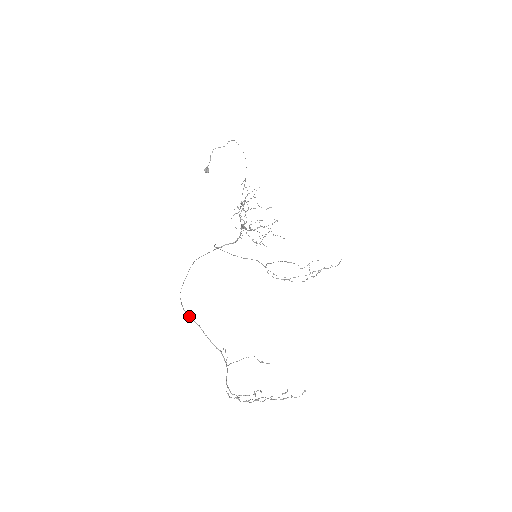
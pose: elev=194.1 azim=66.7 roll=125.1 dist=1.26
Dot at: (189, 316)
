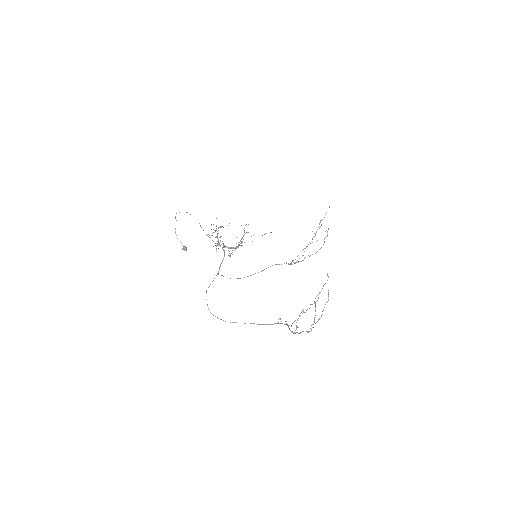
Dot at: occluded
